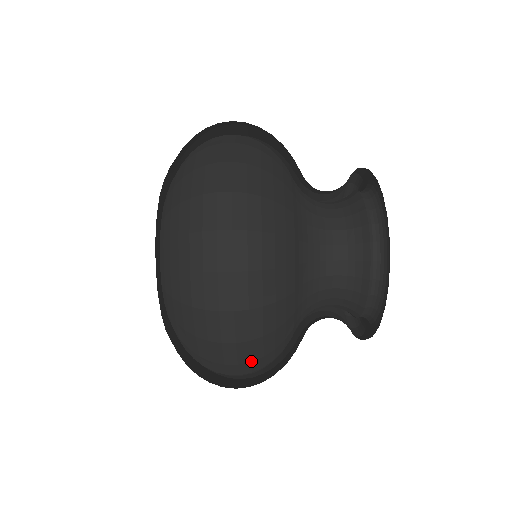
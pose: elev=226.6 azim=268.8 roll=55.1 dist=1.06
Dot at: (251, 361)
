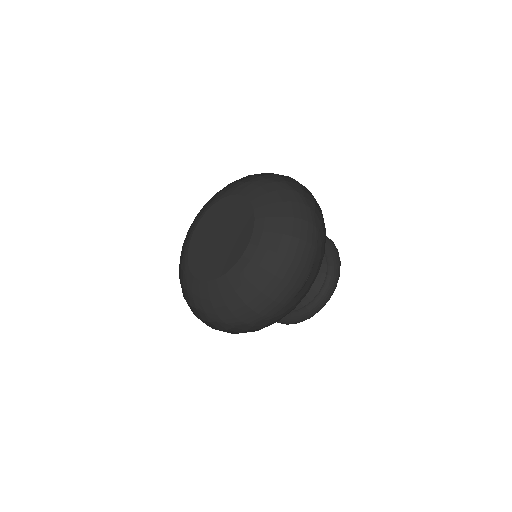
Dot at: (284, 303)
